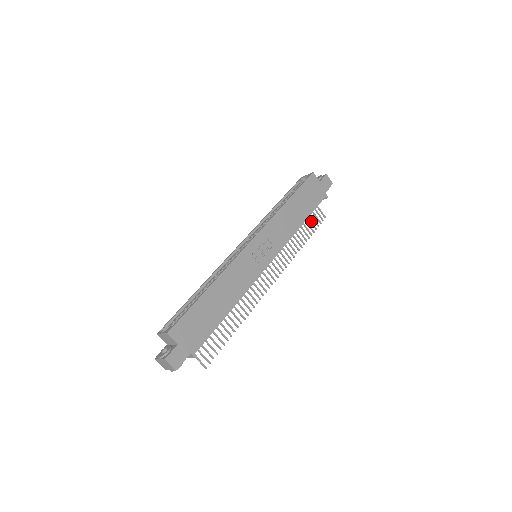
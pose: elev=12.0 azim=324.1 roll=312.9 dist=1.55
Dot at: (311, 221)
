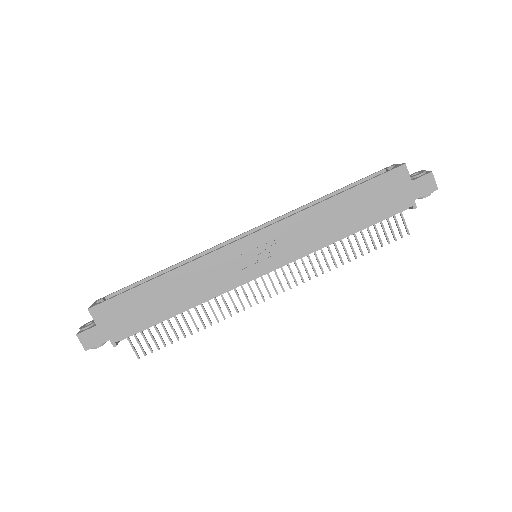
Dot at: occluded
